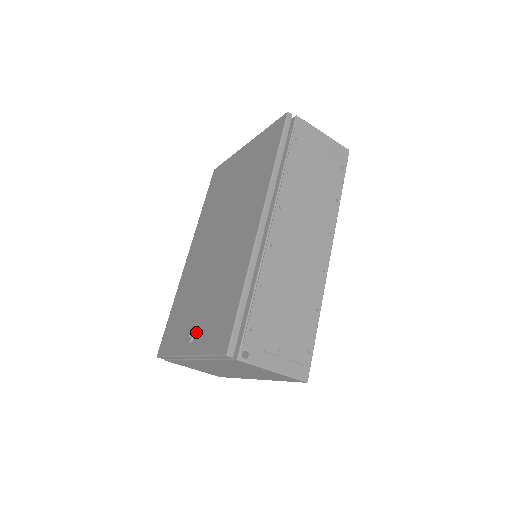
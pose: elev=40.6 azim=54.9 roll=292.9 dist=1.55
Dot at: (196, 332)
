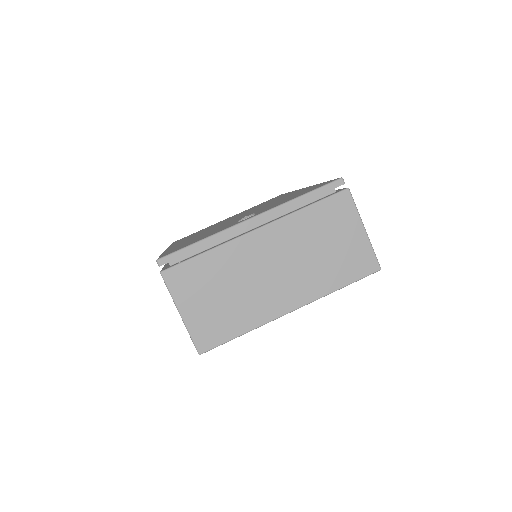
Dot at: (258, 212)
